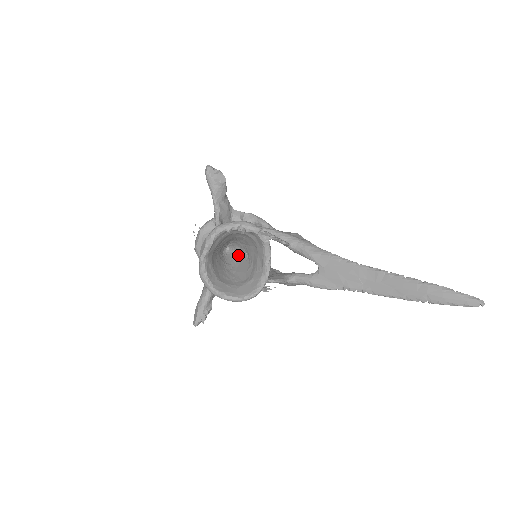
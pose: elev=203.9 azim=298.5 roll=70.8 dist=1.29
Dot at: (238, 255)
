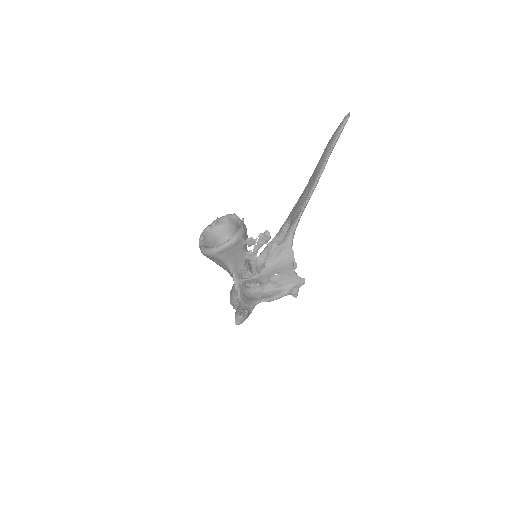
Dot at: occluded
